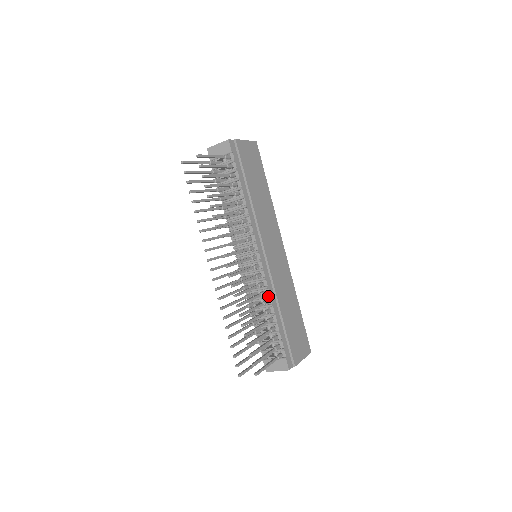
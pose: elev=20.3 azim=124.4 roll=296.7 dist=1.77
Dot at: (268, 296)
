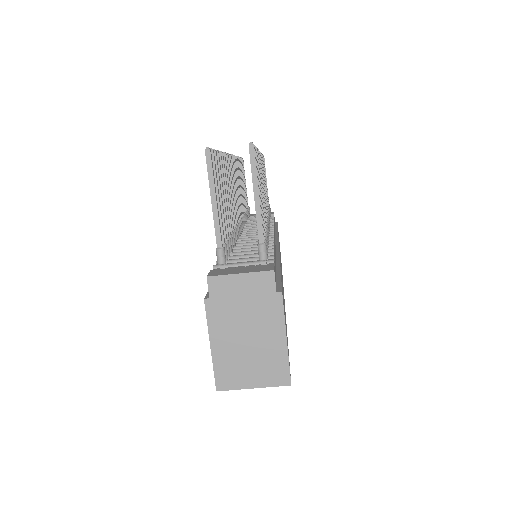
Dot at: (271, 240)
